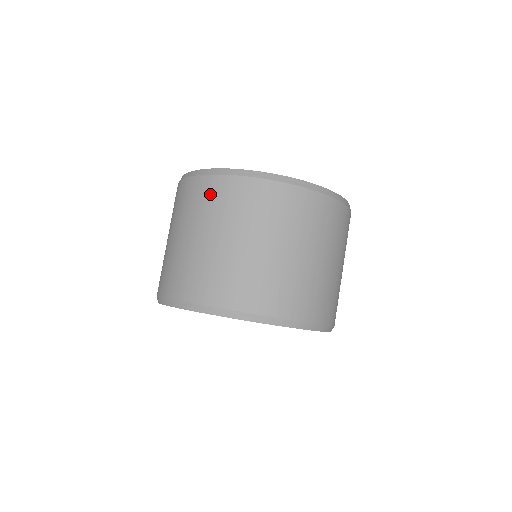
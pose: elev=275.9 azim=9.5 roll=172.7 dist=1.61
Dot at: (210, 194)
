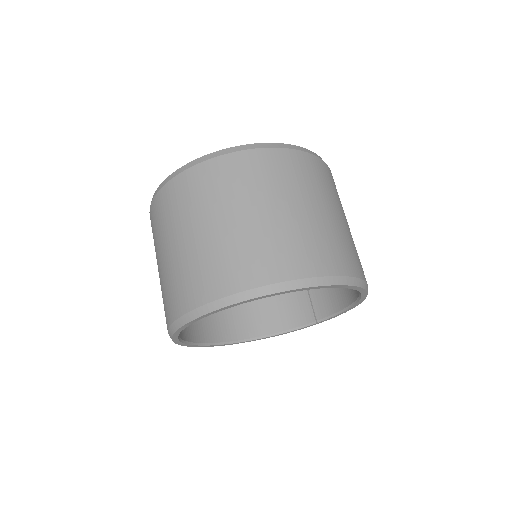
Dot at: (295, 166)
